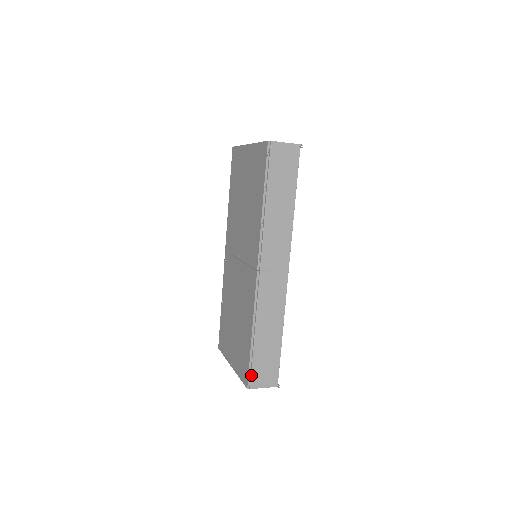
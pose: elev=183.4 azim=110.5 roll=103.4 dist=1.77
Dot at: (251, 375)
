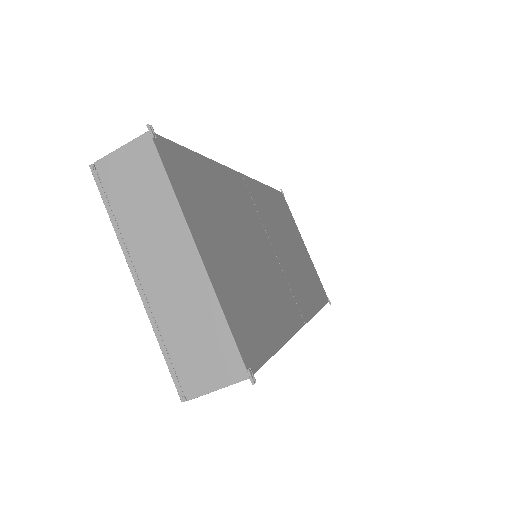
Dot at: occluded
